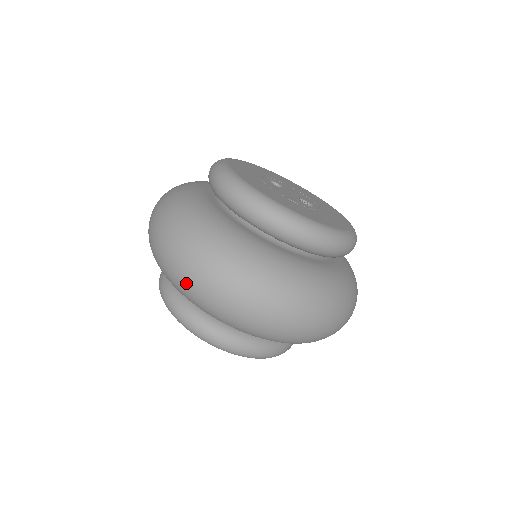
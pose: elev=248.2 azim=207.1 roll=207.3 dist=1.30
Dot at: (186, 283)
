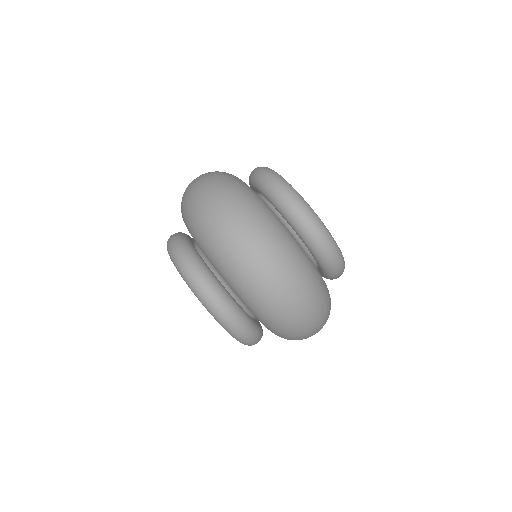
Dot at: (197, 203)
